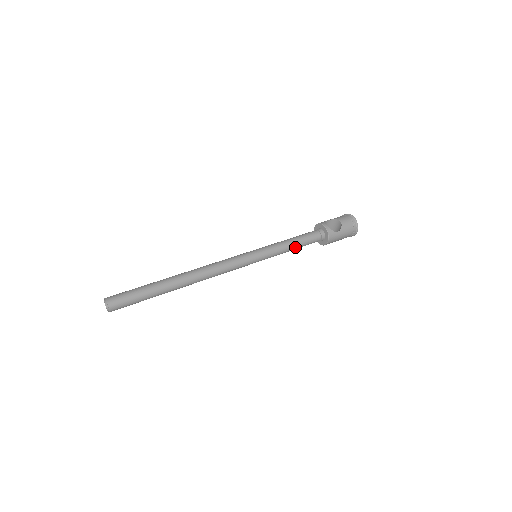
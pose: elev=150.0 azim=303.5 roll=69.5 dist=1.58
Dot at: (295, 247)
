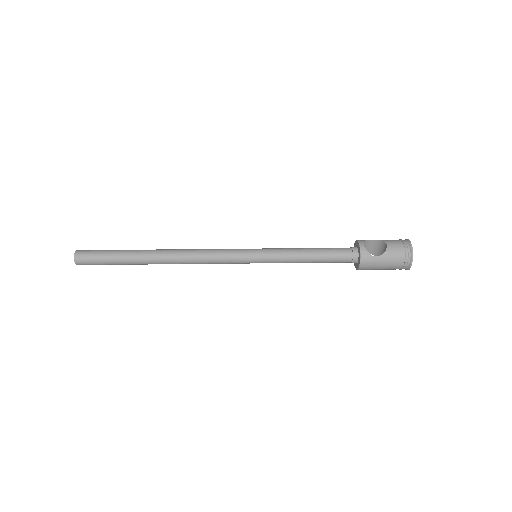
Dot at: (310, 259)
